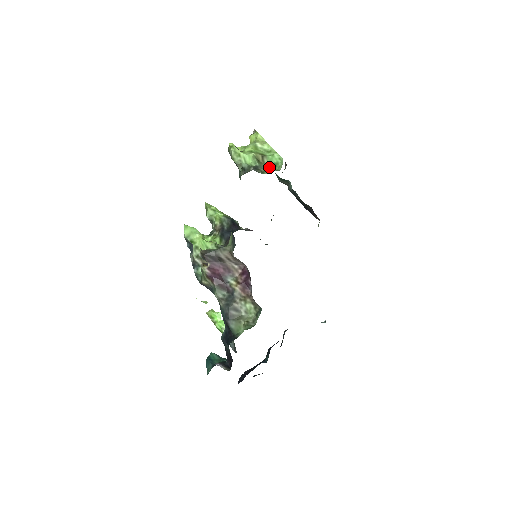
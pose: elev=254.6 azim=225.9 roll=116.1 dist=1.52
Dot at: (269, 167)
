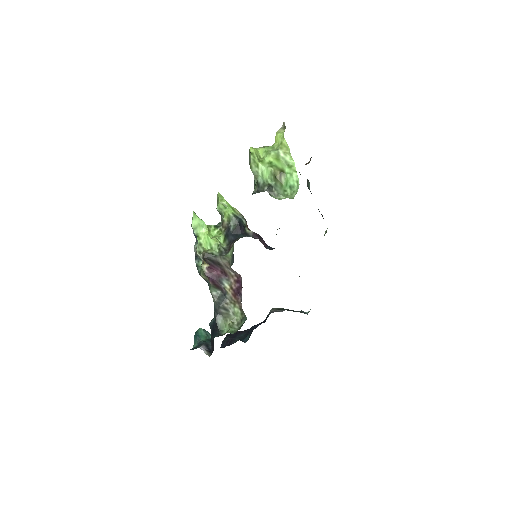
Dot at: (284, 187)
